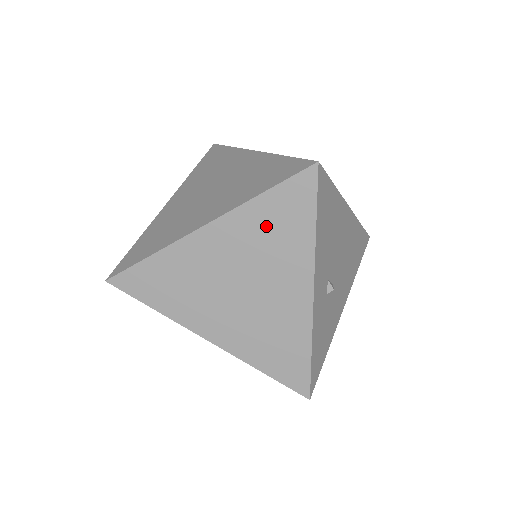
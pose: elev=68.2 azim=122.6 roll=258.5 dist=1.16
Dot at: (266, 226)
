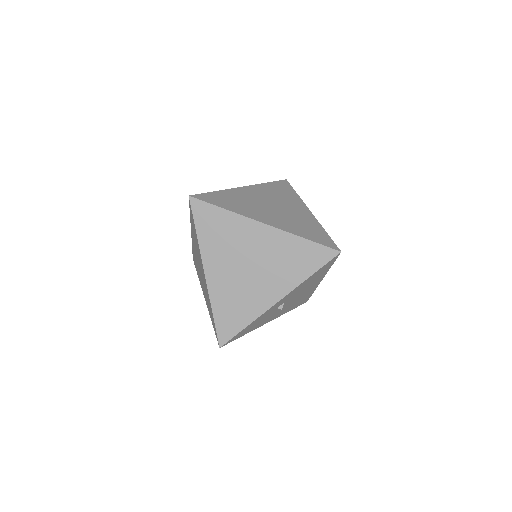
Dot at: (291, 253)
